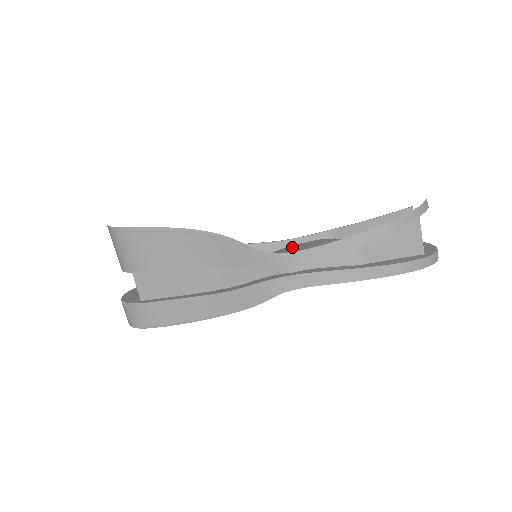
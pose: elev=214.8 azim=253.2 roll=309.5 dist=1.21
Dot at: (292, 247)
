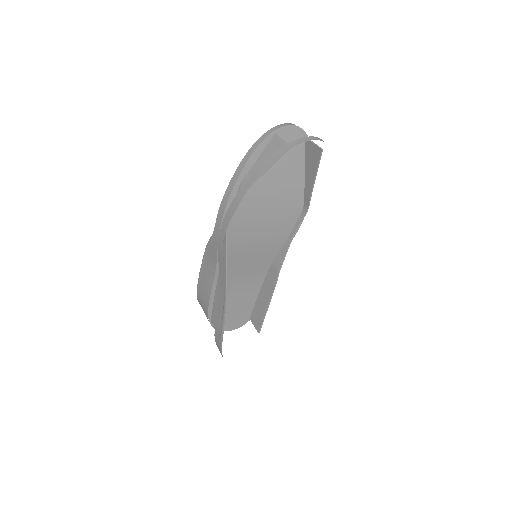
Dot at: occluded
